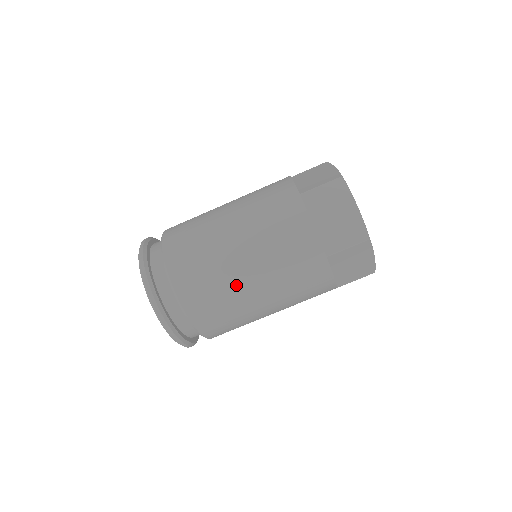
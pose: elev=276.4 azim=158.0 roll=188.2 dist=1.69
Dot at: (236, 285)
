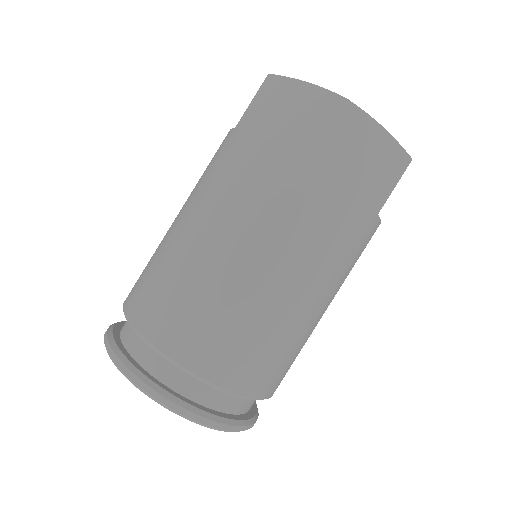
Dot at: (301, 326)
